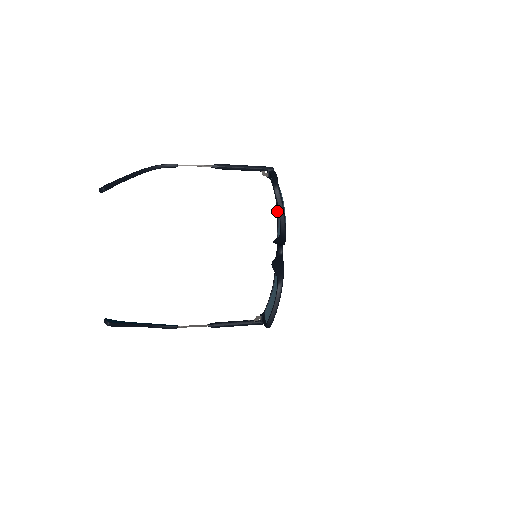
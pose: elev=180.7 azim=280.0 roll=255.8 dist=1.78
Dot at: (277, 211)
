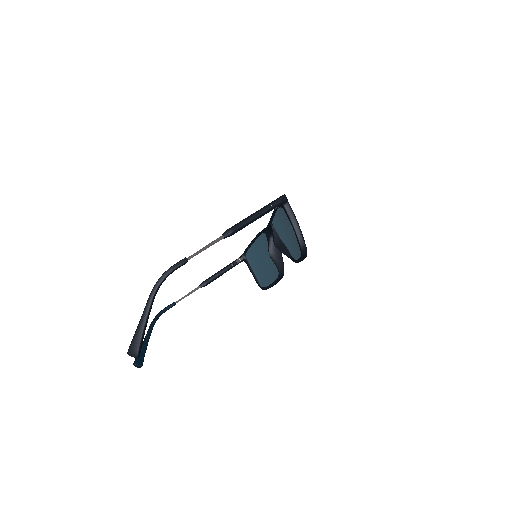
Dot at: (276, 210)
